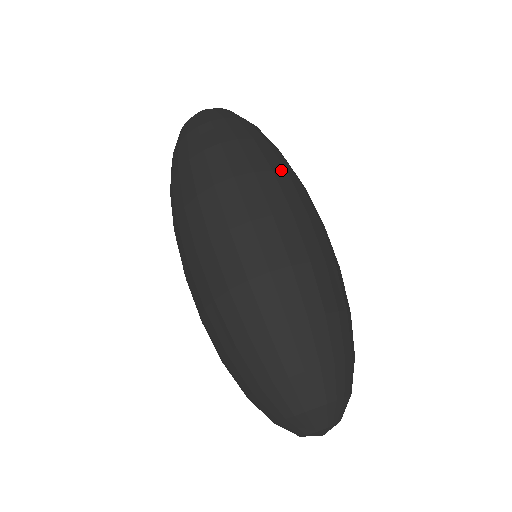
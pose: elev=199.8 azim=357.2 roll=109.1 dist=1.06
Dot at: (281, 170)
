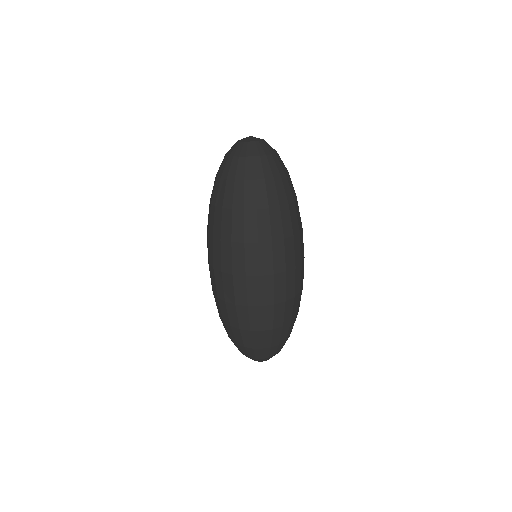
Dot at: (290, 235)
